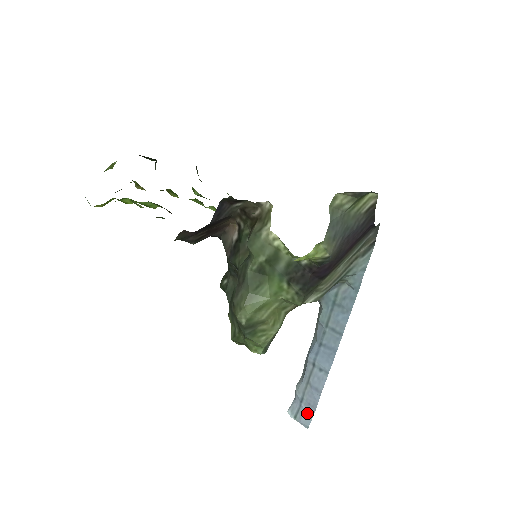
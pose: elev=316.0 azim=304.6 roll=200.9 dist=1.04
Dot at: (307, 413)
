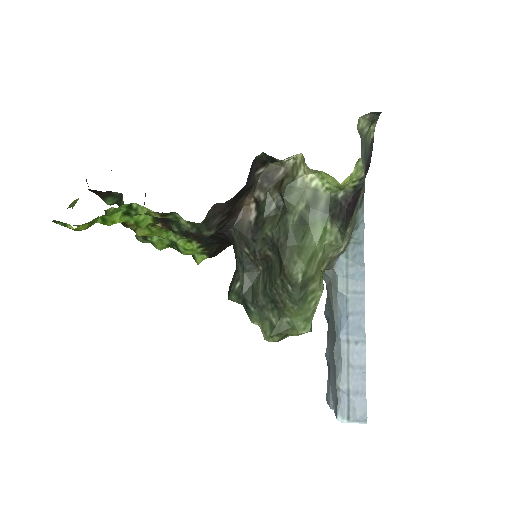
Dot at: (359, 403)
